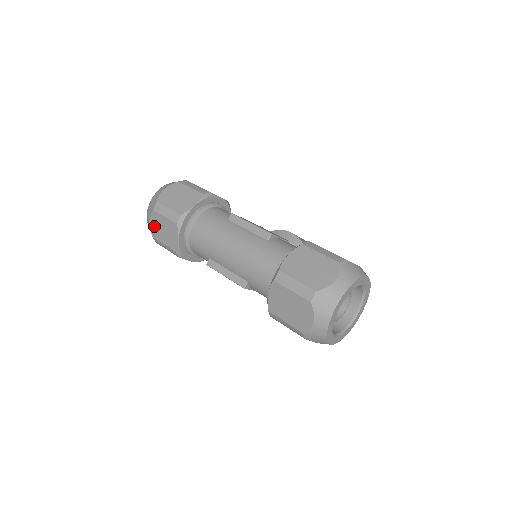
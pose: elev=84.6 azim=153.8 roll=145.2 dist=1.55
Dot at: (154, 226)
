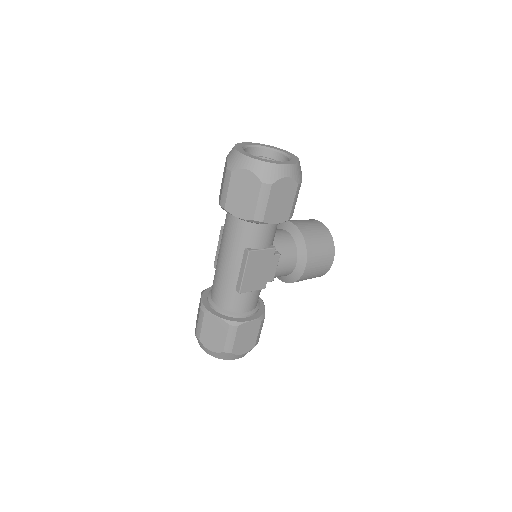
Dot at: (213, 345)
